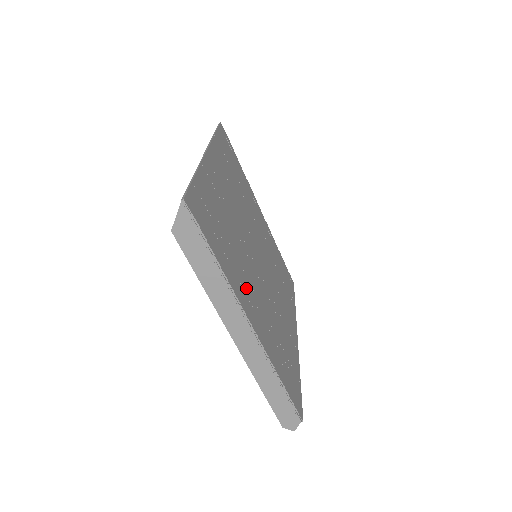
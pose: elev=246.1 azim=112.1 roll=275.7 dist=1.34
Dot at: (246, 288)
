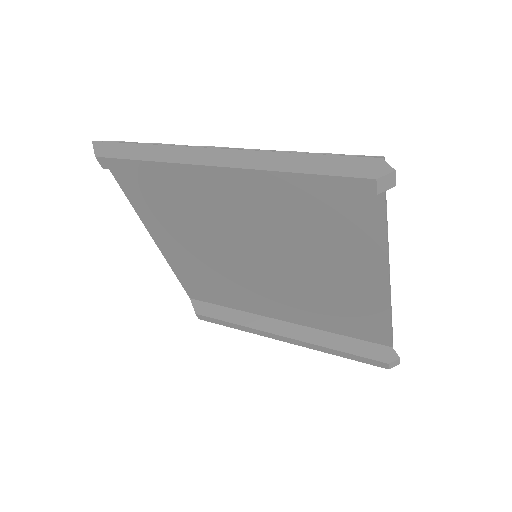
Dot at: (209, 180)
